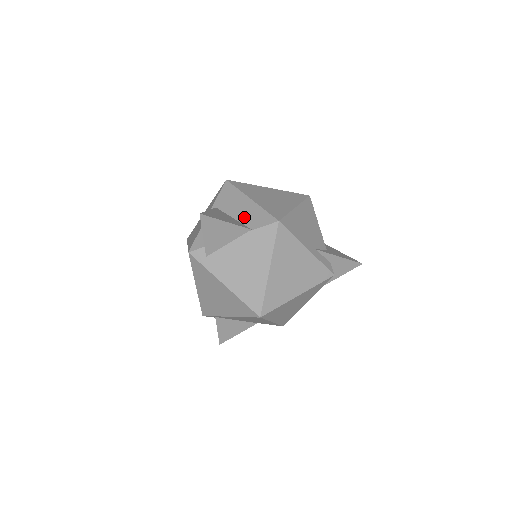
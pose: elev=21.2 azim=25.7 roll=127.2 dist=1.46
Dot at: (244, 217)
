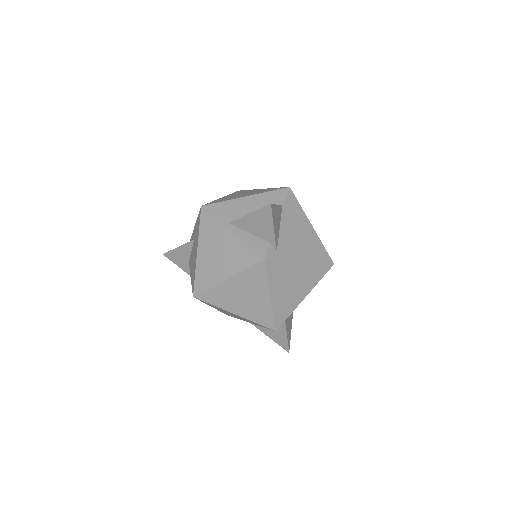
Dot at: (263, 206)
